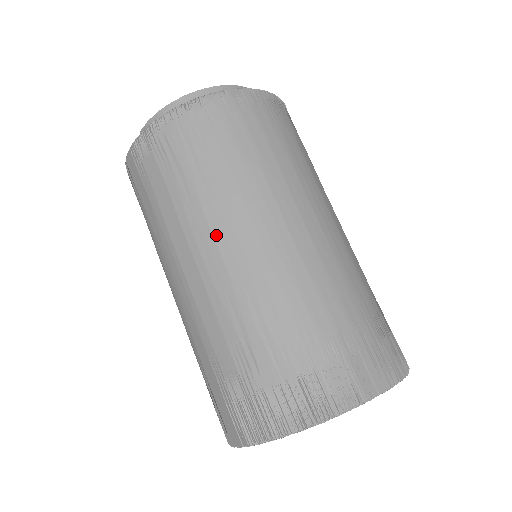
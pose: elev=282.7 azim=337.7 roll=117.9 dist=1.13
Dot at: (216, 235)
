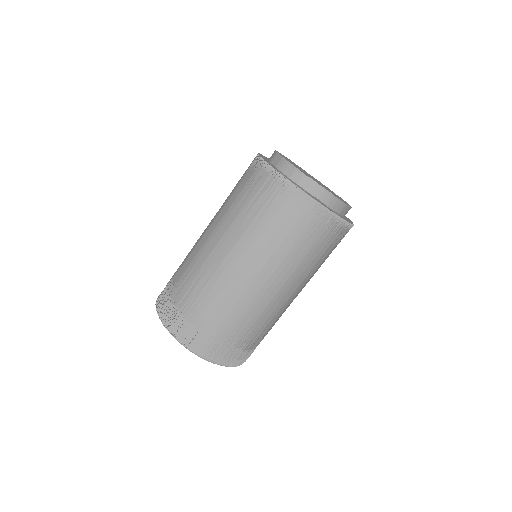
Dot at: (223, 237)
